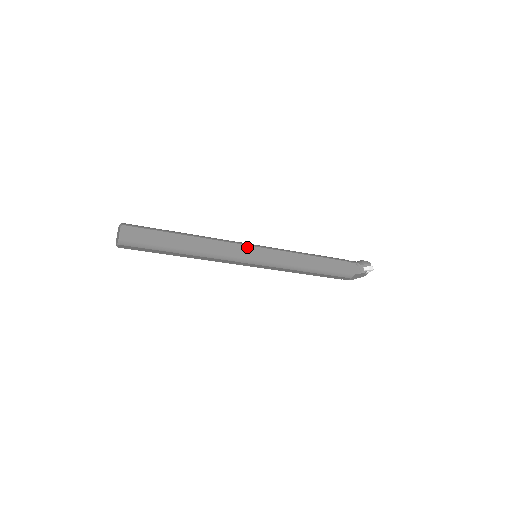
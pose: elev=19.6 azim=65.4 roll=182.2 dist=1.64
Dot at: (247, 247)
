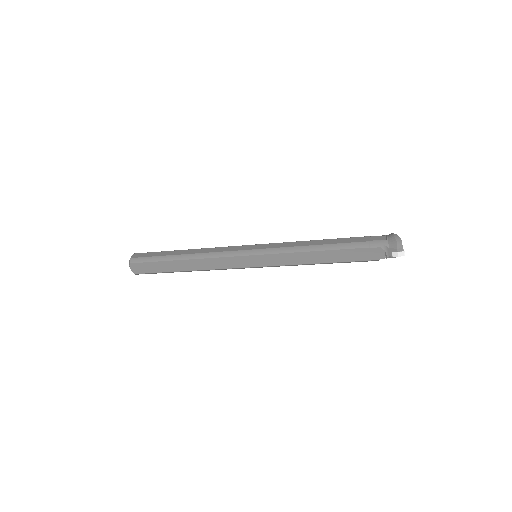
Dot at: (239, 258)
